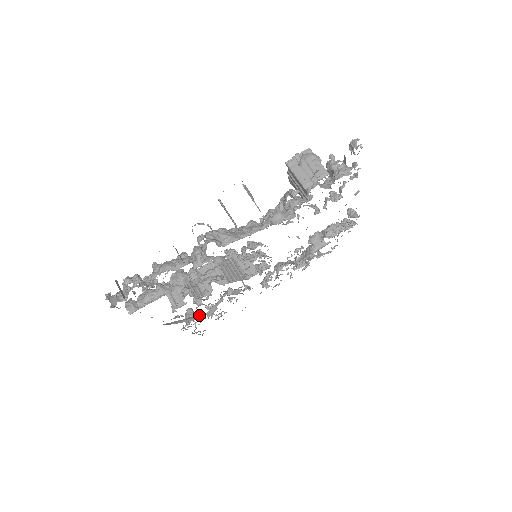
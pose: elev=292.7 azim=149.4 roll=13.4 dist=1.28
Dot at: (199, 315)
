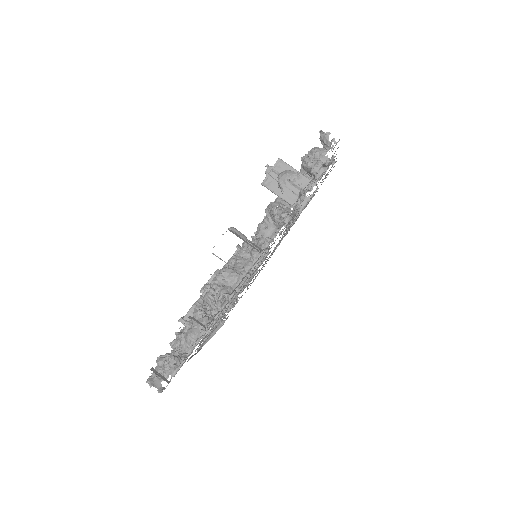
Dot at: (222, 321)
